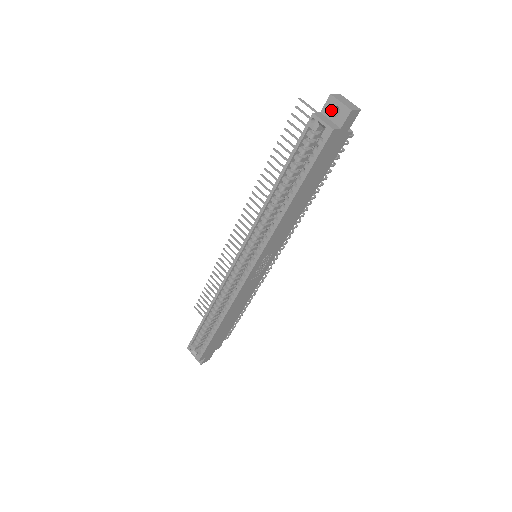
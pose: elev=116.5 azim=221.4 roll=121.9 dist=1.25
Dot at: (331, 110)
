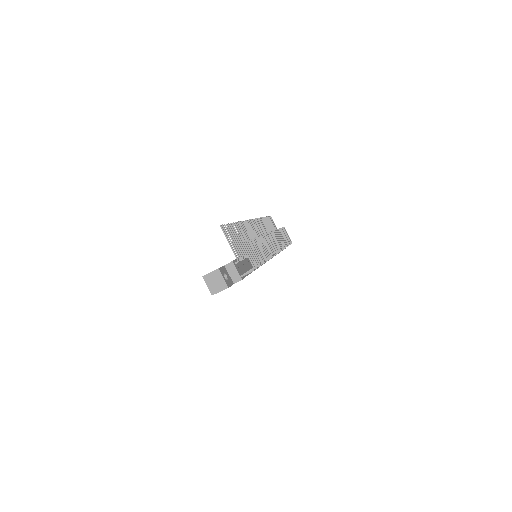
Dot at: occluded
